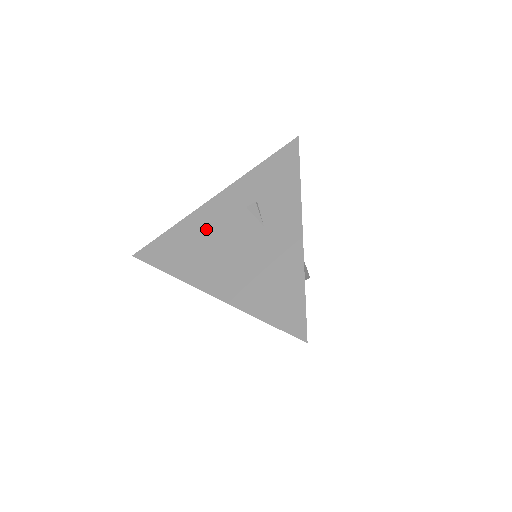
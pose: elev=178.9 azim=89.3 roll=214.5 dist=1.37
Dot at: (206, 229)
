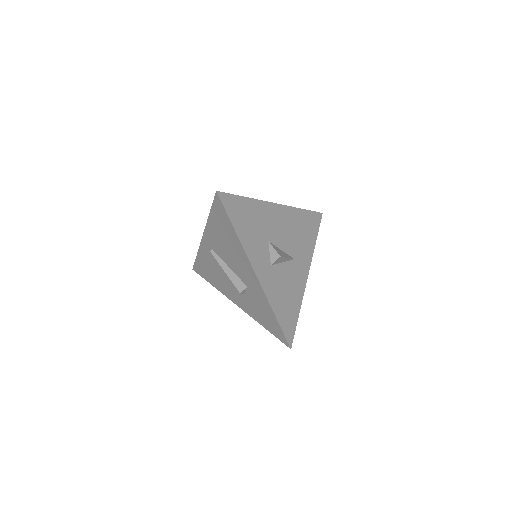
Dot at: occluded
